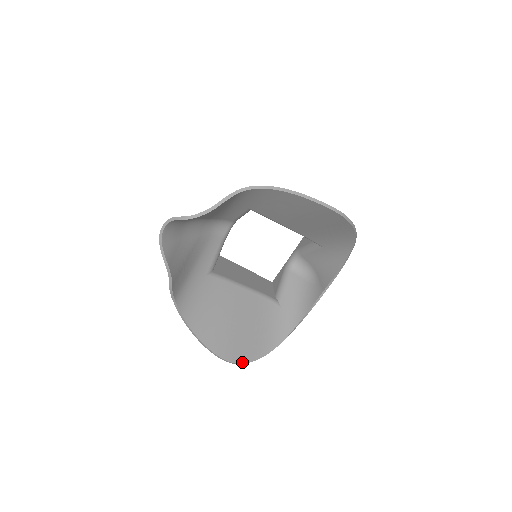
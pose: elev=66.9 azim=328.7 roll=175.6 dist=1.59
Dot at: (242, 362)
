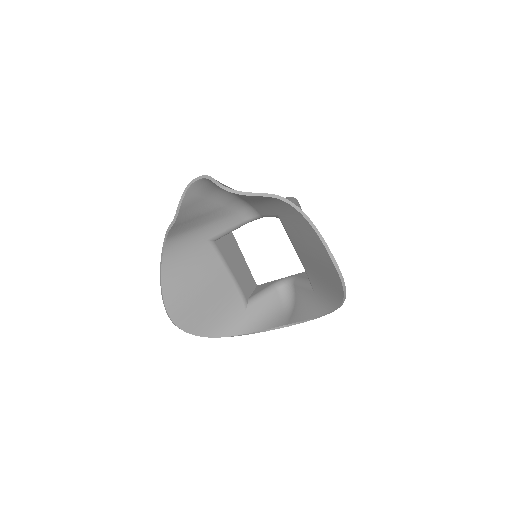
Dot at: (181, 327)
